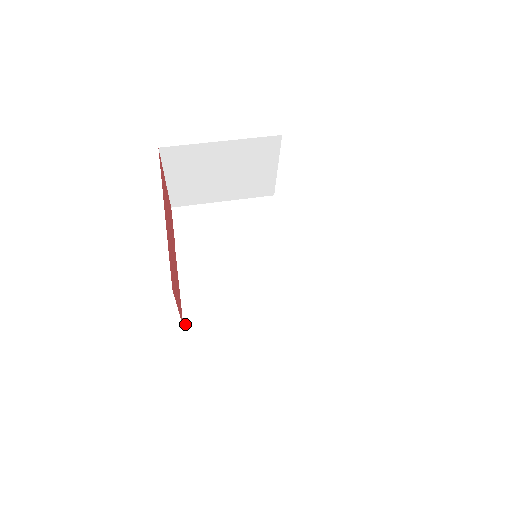
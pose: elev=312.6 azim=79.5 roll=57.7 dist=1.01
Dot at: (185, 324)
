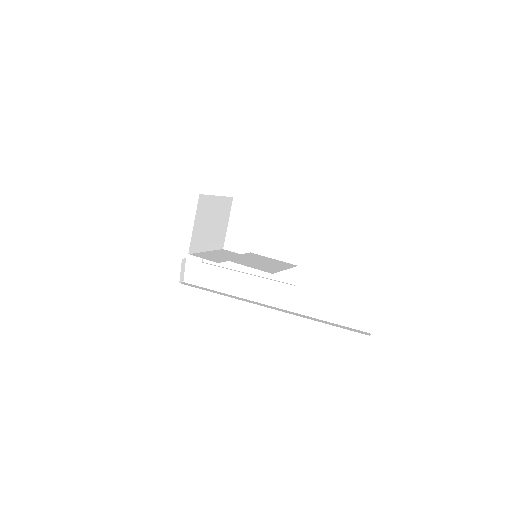
Dot at: (271, 273)
